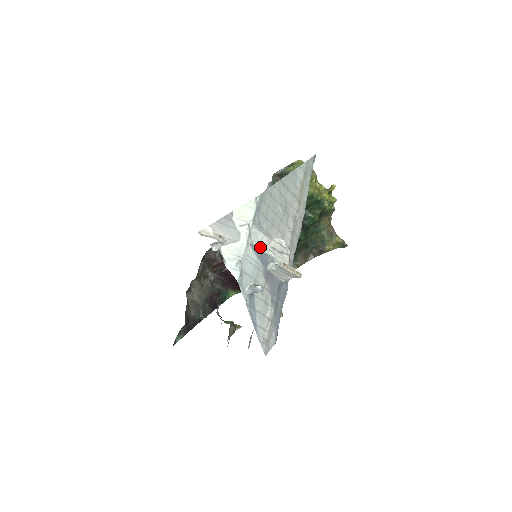
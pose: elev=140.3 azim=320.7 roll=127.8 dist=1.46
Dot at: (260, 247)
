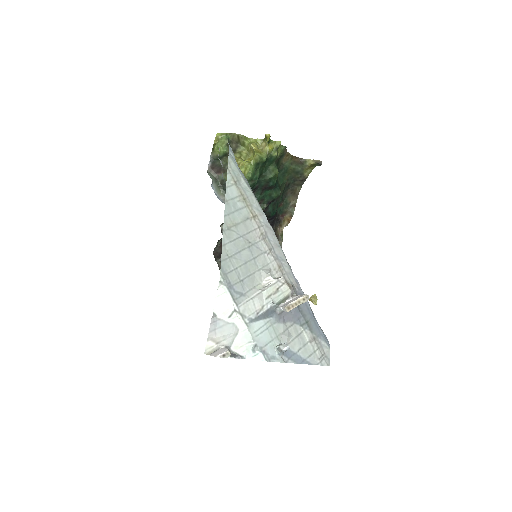
Dot at: (258, 312)
